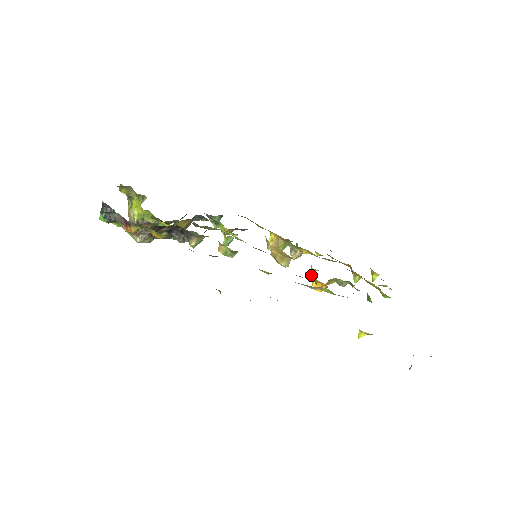
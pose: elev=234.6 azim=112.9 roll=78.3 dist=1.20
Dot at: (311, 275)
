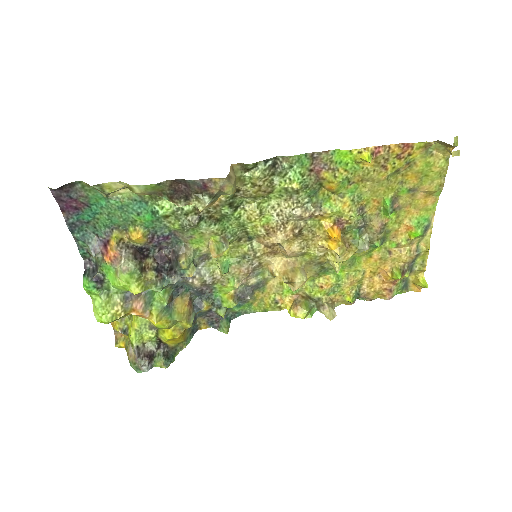
Dot at: (335, 270)
